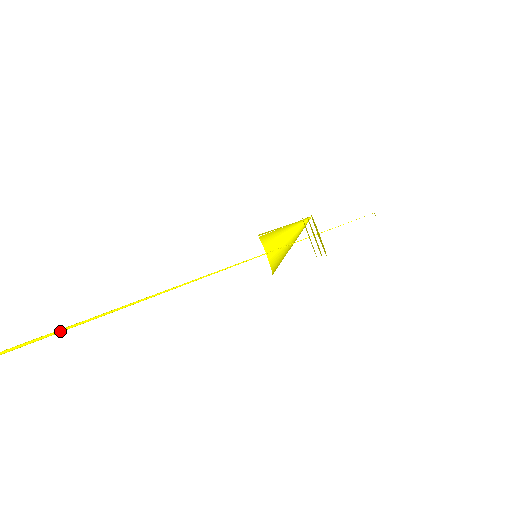
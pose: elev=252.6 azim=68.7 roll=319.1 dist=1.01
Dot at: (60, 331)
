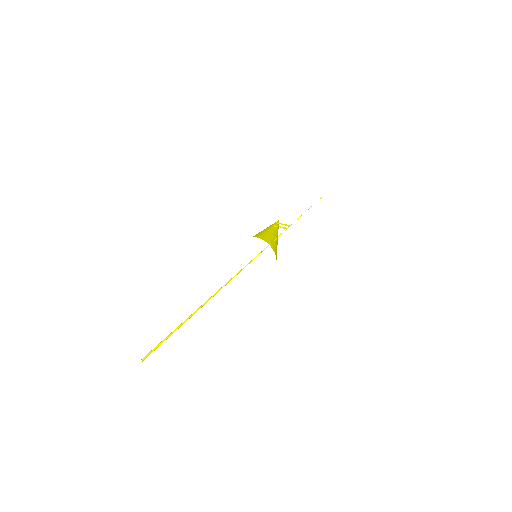
Dot at: (167, 337)
